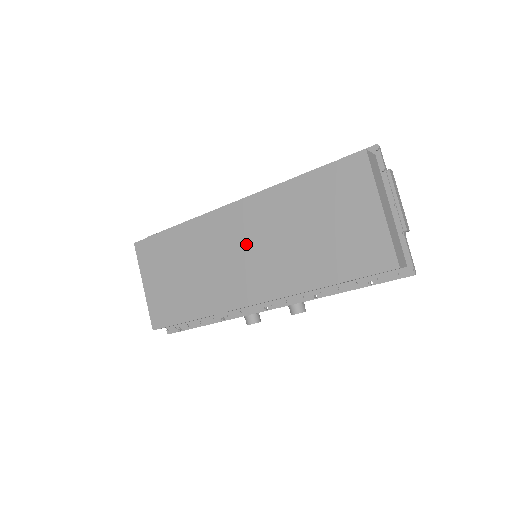
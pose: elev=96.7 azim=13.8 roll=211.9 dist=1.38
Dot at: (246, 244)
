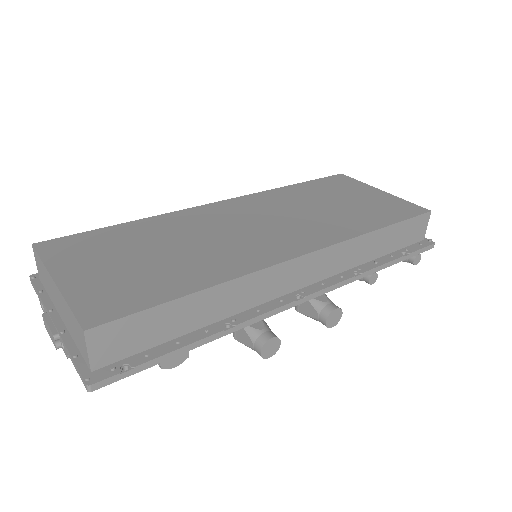
Dot at: (256, 219)
